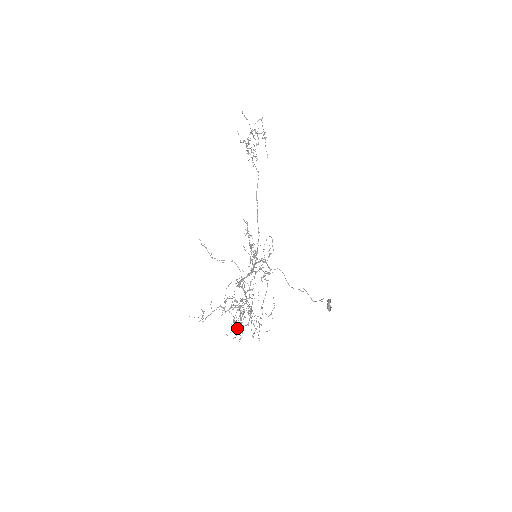
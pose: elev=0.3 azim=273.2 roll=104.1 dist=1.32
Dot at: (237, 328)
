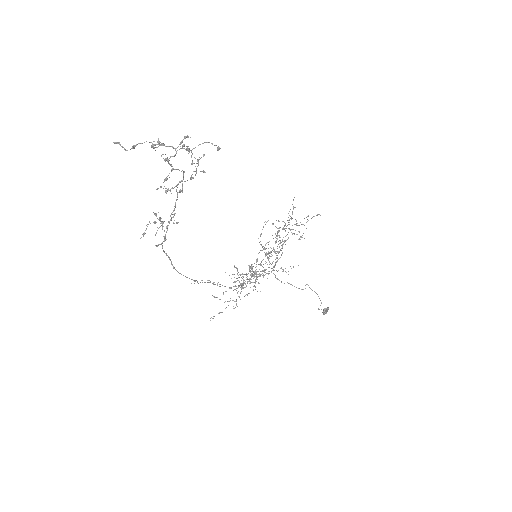
Dot at: (289, 220)
